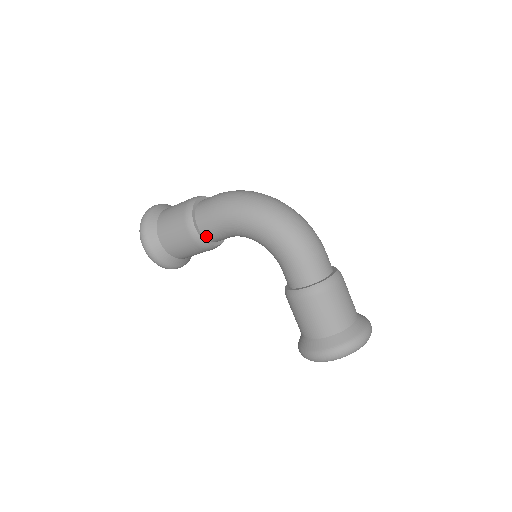
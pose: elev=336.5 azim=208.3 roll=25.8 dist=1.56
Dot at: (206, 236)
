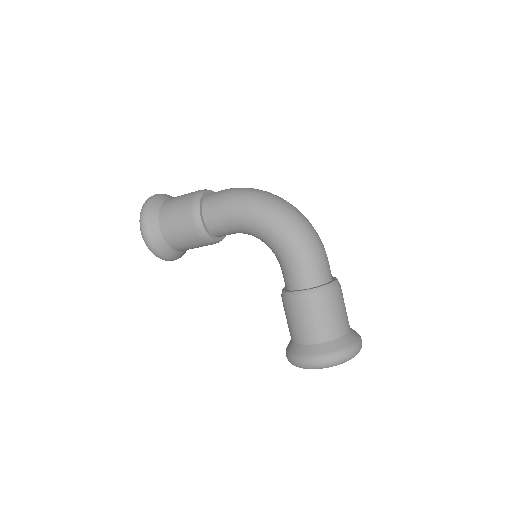
Dot at: (209, 228)
